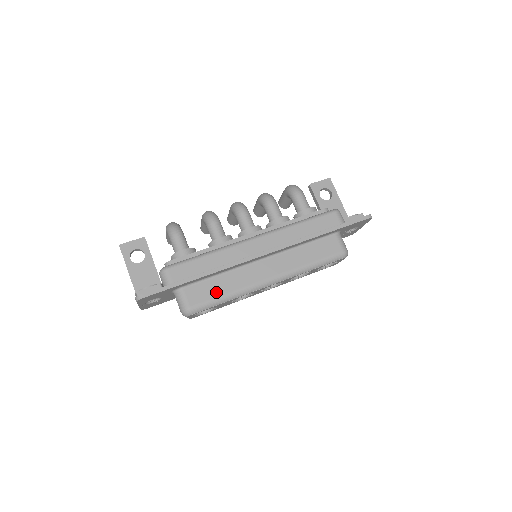
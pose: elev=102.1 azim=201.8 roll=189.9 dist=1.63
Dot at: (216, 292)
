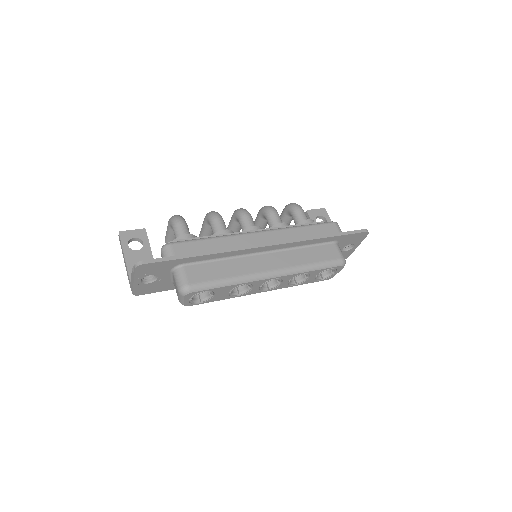
Dot at: (217, 274)
